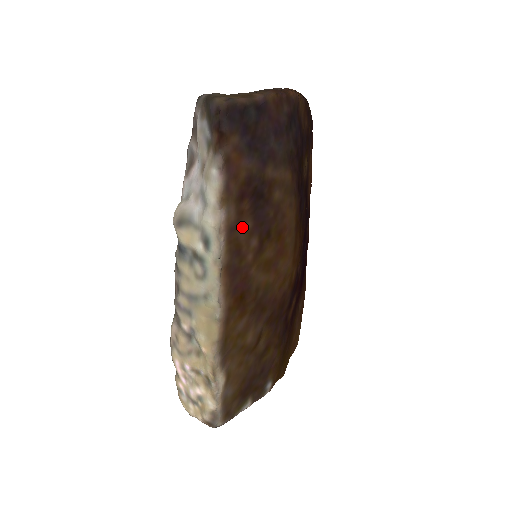
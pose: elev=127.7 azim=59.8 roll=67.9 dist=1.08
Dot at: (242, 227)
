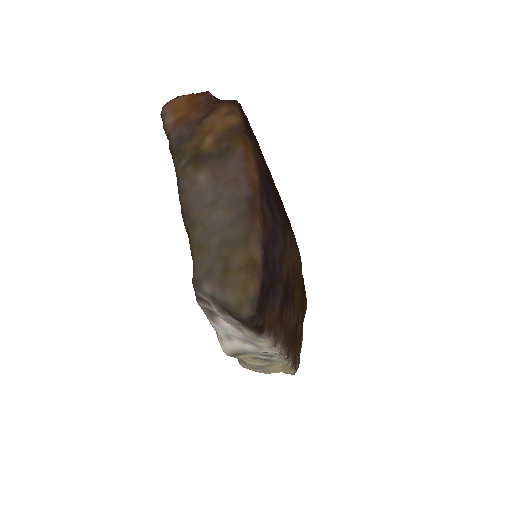
Dot at: (286, 324)
